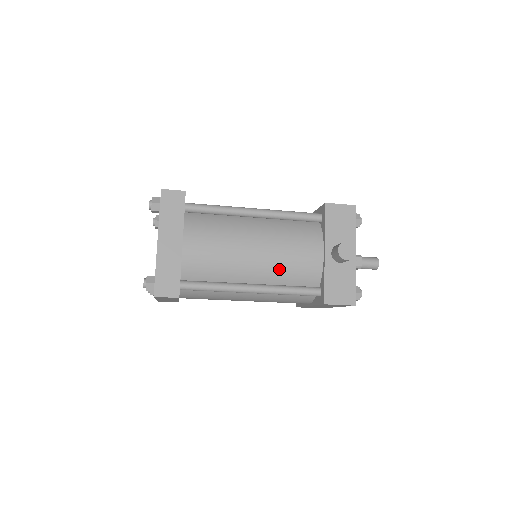
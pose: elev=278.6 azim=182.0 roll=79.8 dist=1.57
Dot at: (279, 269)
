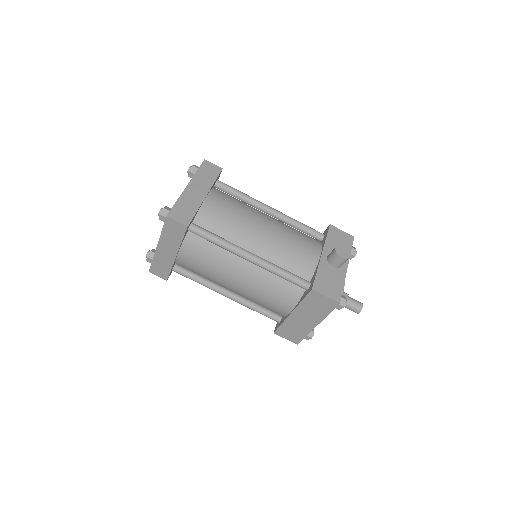
Dot at: (279, 251)
